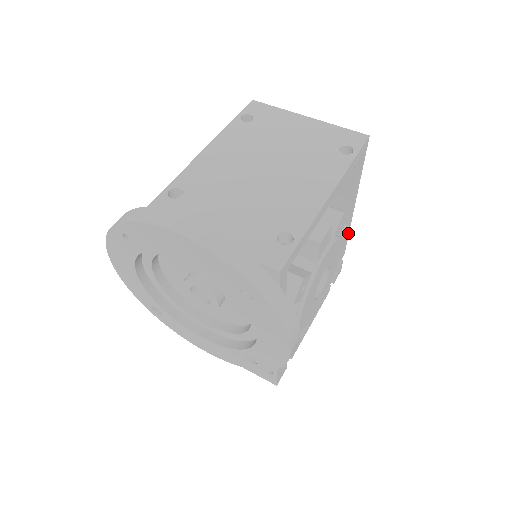
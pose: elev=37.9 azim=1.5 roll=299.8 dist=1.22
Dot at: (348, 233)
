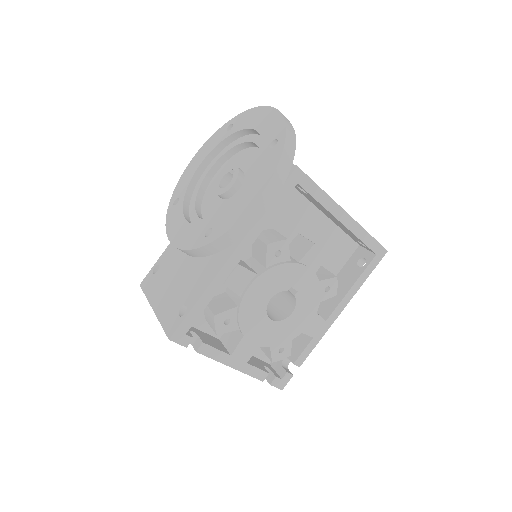
Dot at: (319, 340)
